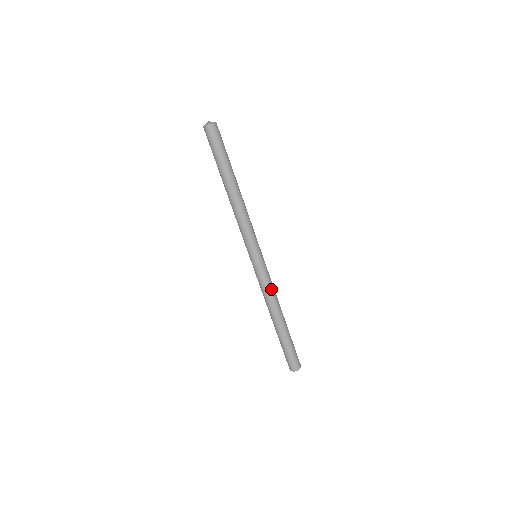
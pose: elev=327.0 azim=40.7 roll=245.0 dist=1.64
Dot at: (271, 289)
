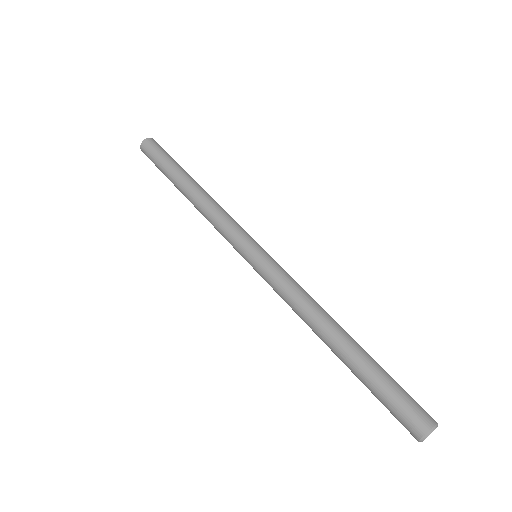
Dot at: (302, 288)
